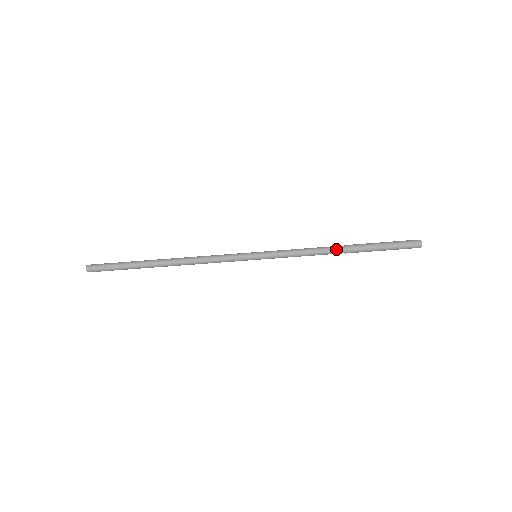
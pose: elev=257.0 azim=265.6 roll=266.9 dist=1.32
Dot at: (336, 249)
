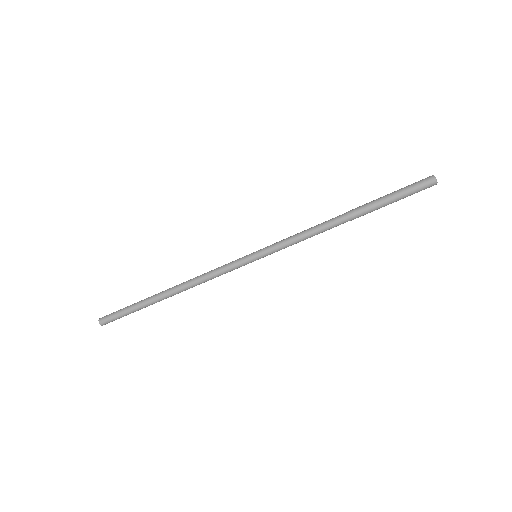
Dot at: (338, 219)
